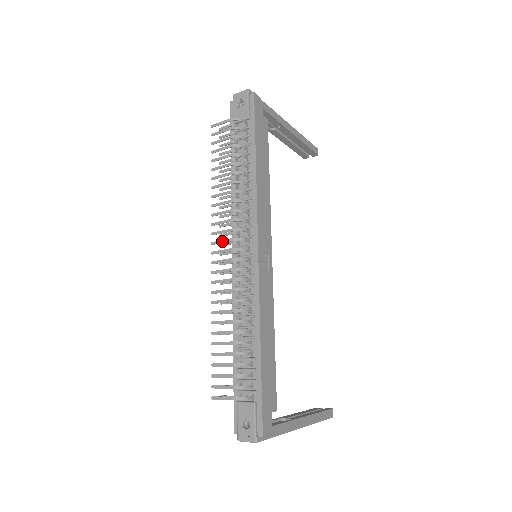
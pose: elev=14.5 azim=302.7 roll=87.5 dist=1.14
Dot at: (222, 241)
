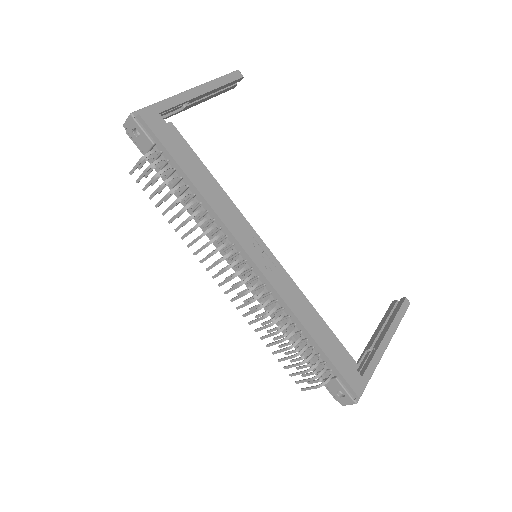
Dot at: (219, 274)
